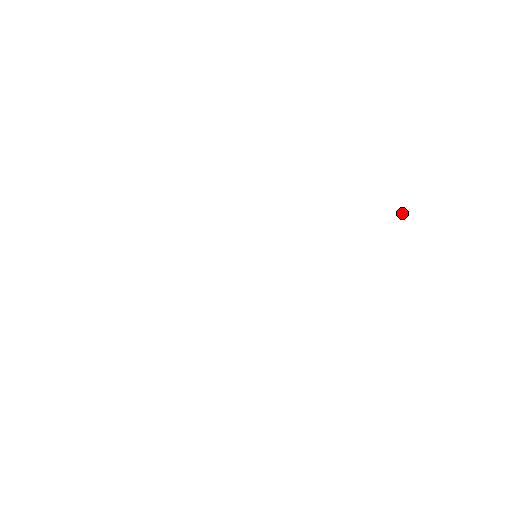
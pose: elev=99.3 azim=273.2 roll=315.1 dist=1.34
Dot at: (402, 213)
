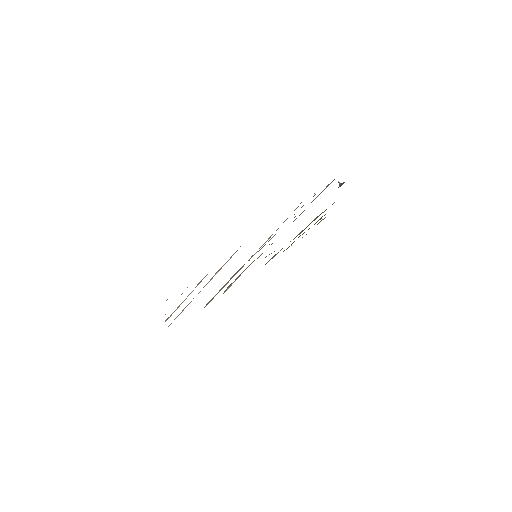
Dot at: (338, 182)
